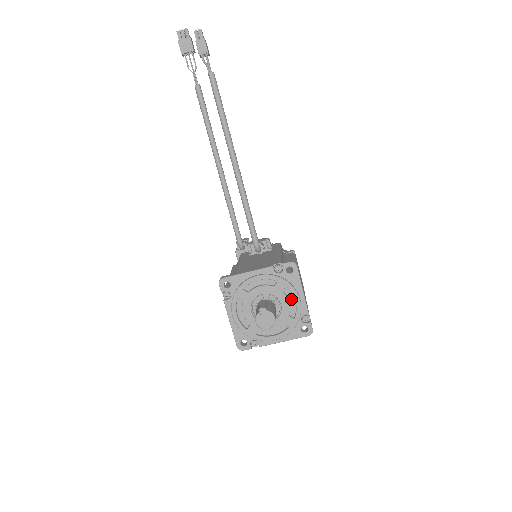
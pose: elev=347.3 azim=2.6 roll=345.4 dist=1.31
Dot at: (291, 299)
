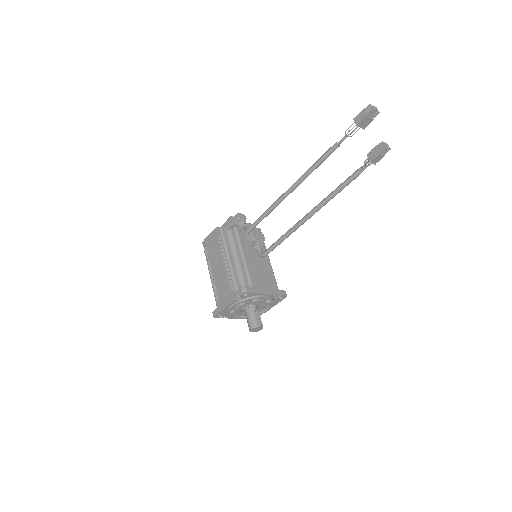
Dot at: (266, 307)
